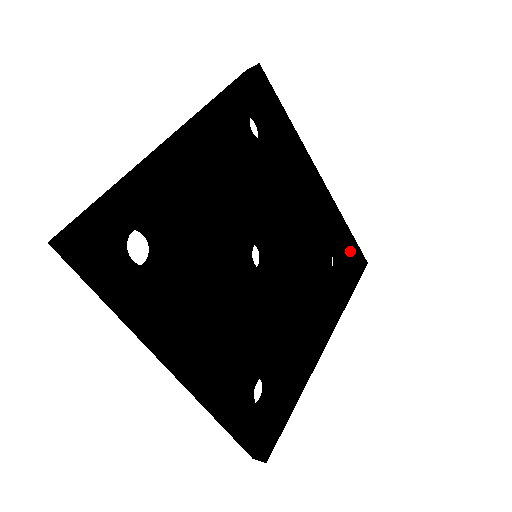
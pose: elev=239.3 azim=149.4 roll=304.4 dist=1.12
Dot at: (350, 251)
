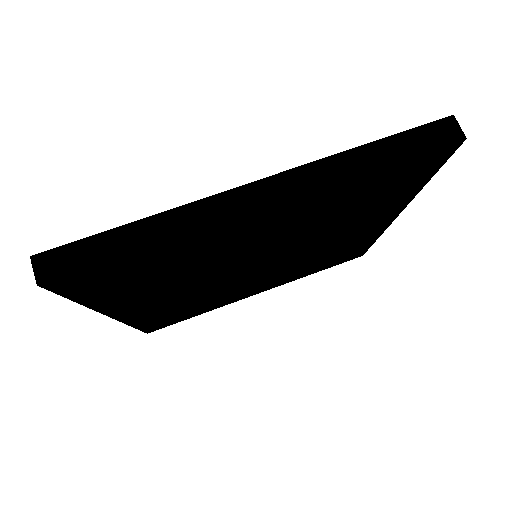
Dot at: (355, 252)
